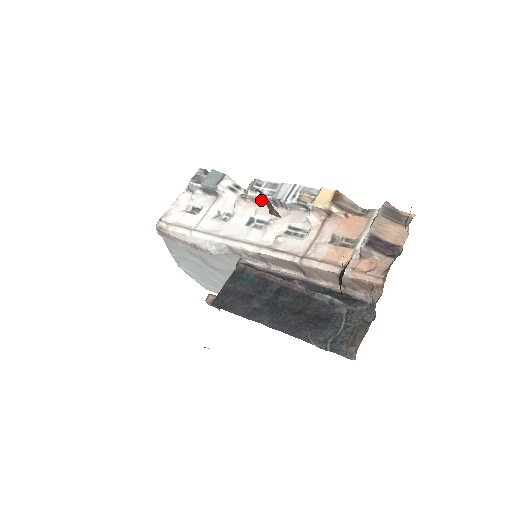
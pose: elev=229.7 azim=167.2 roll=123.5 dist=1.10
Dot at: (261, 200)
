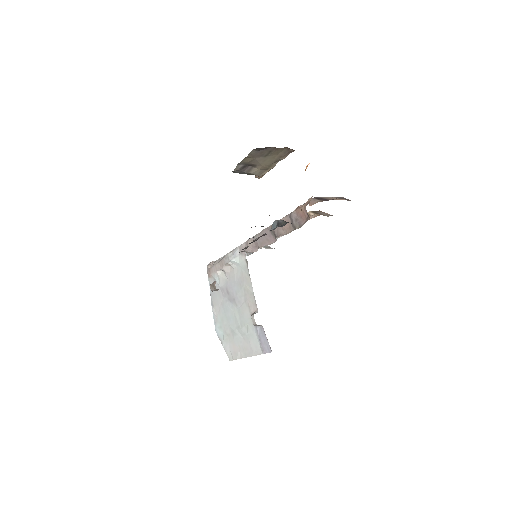
Dot at: occluded
